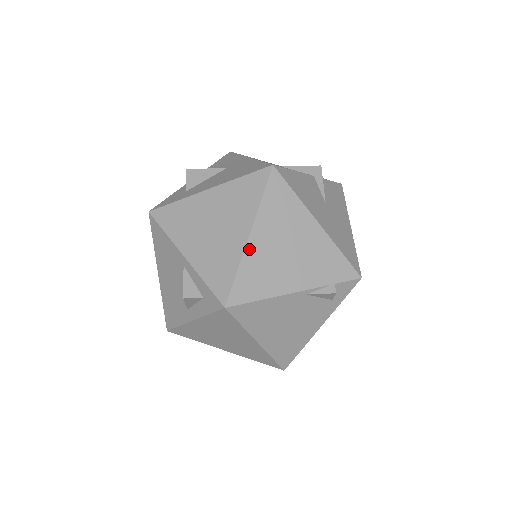
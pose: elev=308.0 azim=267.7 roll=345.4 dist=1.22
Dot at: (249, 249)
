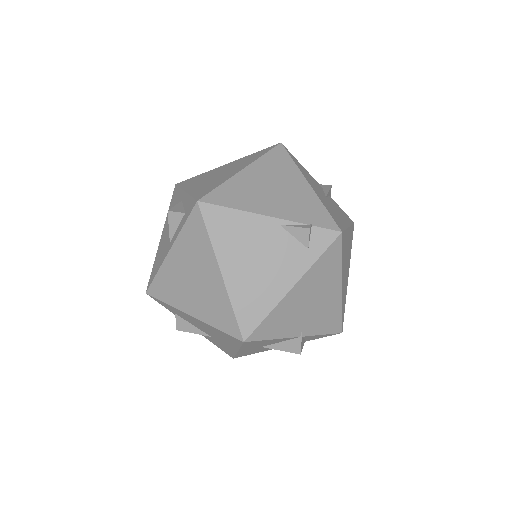
Dot at: (238, 176)
